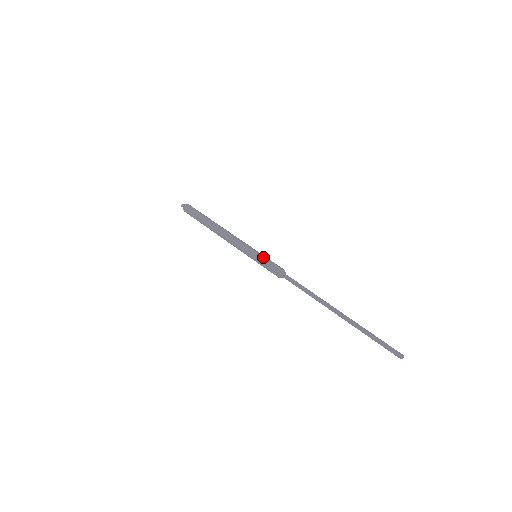
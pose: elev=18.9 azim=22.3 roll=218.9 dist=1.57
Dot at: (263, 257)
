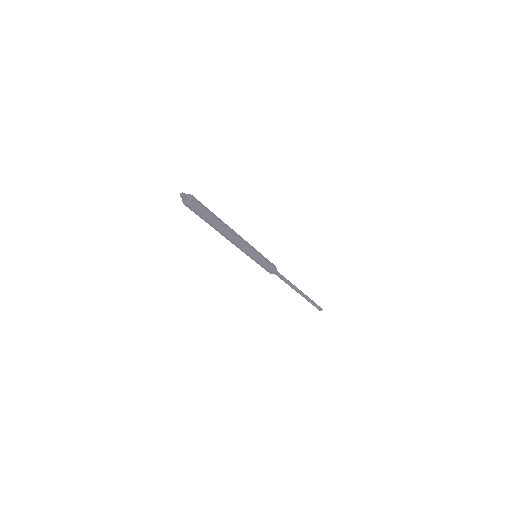
Dot at: (265, 260)
